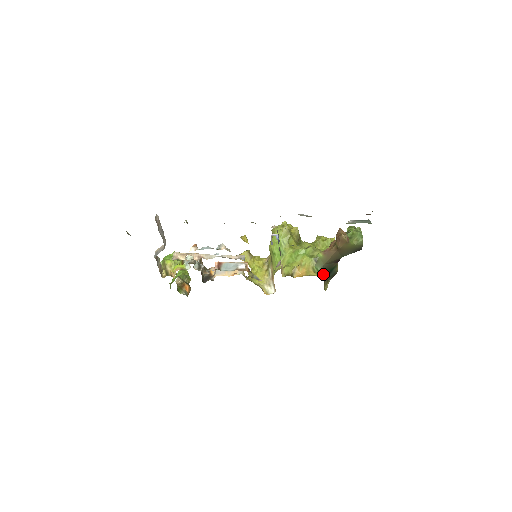
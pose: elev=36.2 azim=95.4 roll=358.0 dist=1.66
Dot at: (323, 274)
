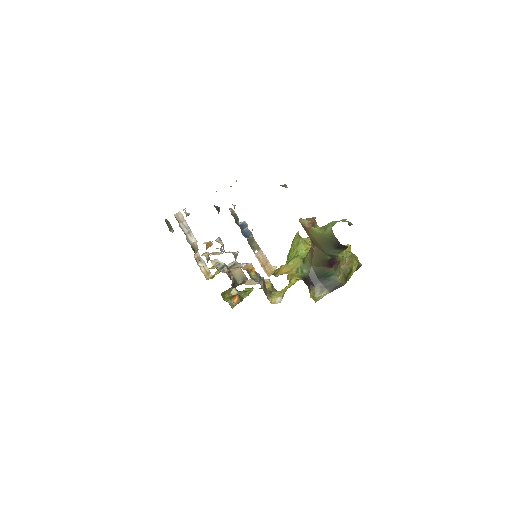
Dot at: (311, 278)
